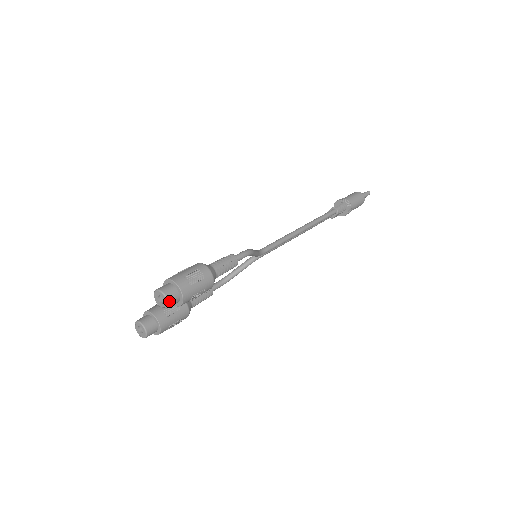
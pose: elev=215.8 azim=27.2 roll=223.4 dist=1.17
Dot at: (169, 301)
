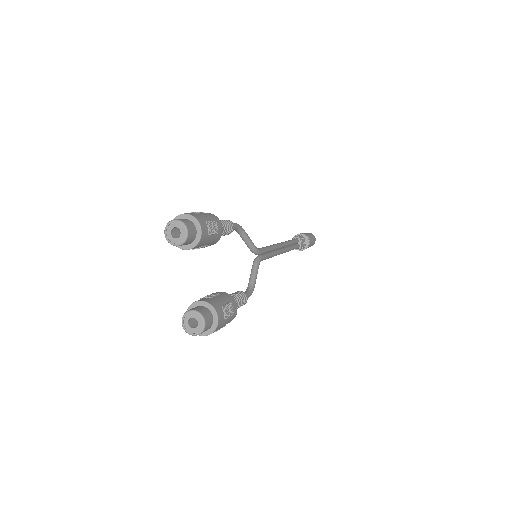
Dot at: (183, 222)
